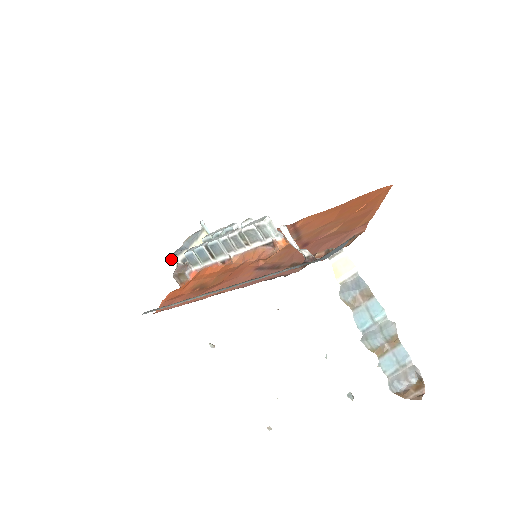
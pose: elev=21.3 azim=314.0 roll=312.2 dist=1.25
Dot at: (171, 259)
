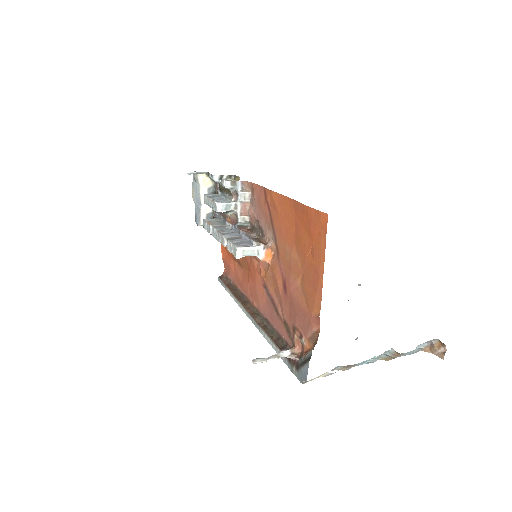
Dot at: occluded
